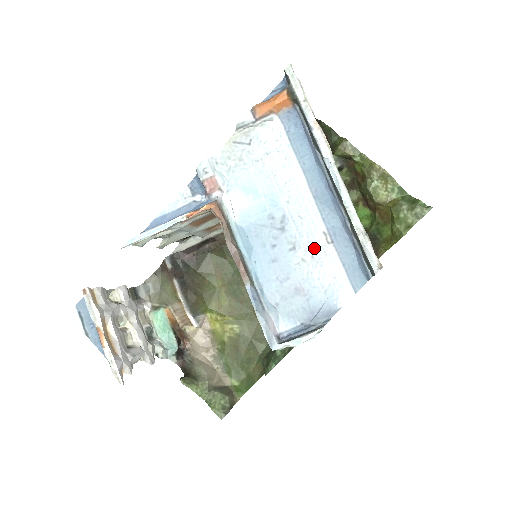
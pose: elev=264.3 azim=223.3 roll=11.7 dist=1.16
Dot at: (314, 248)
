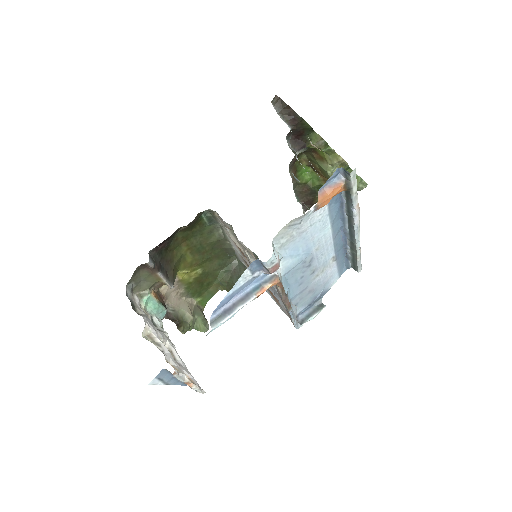
Dot at: (325, 267)
